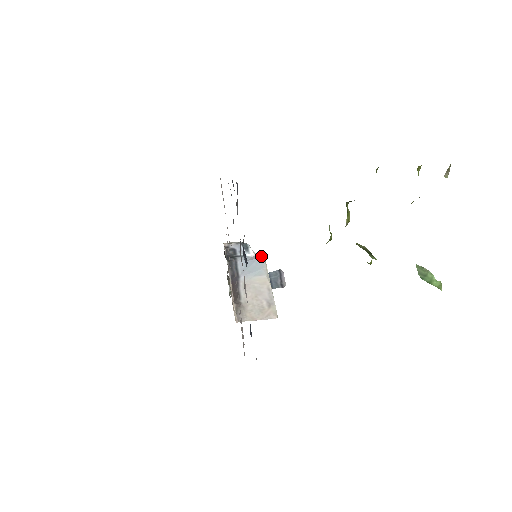
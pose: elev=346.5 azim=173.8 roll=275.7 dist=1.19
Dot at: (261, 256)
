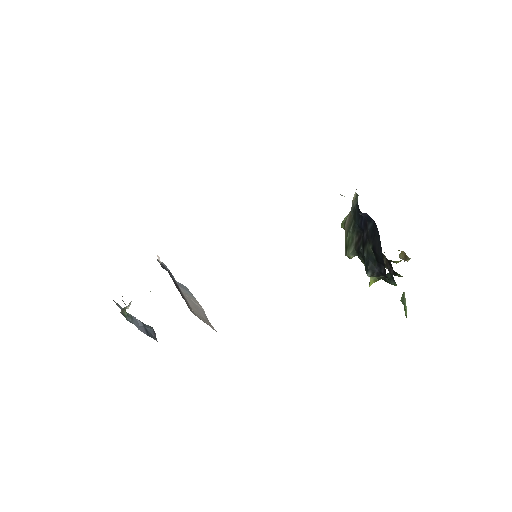
Dot at: occluded
